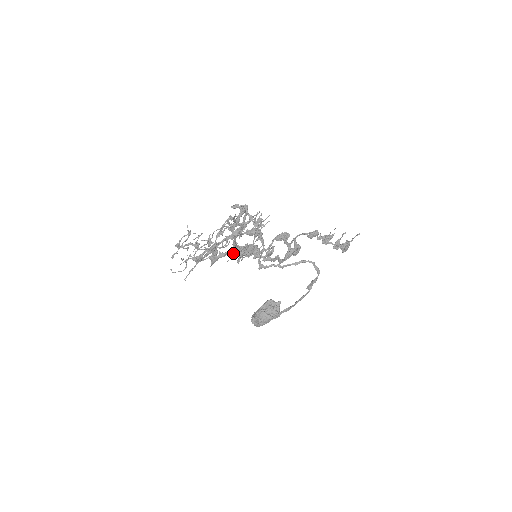
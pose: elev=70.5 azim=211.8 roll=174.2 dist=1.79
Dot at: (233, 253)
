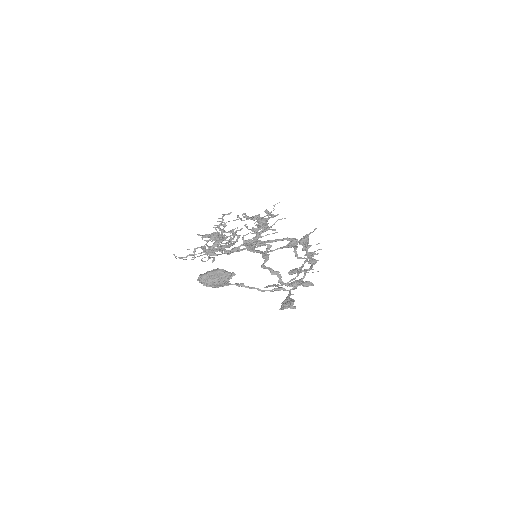
Dot at: (235, 242)
